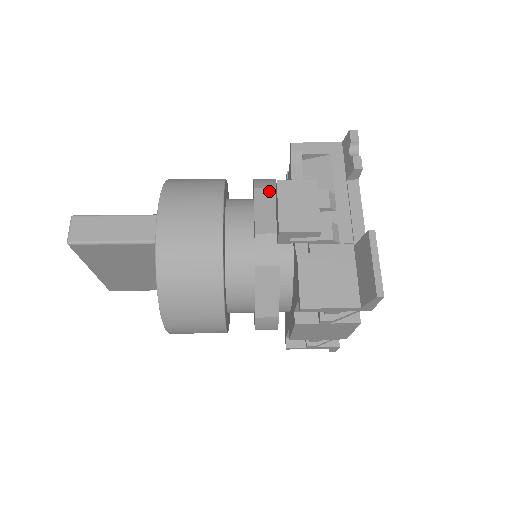
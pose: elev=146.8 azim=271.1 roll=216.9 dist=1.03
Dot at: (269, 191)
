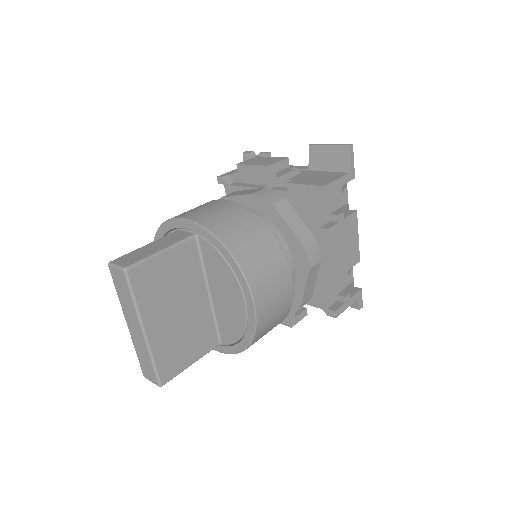
Dot at: (232, 193)
